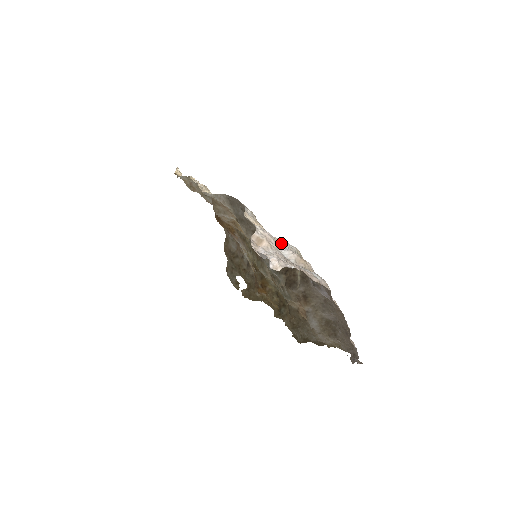
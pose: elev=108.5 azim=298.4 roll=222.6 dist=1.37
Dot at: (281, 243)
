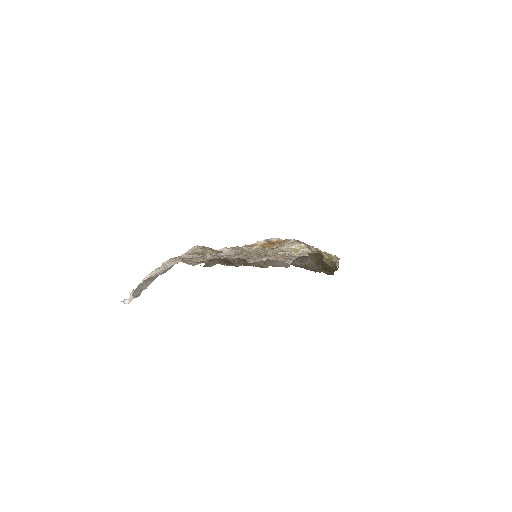
Dot at: occluded
